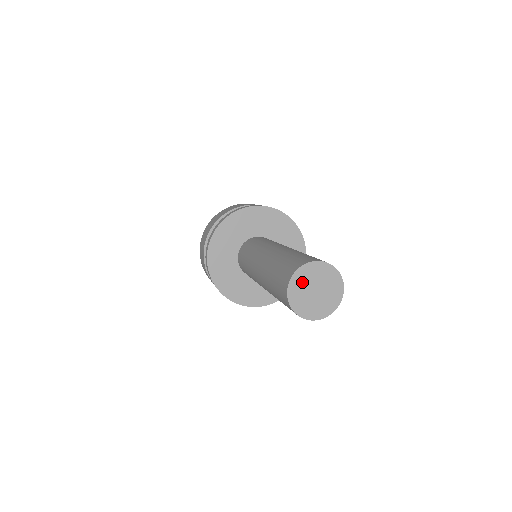
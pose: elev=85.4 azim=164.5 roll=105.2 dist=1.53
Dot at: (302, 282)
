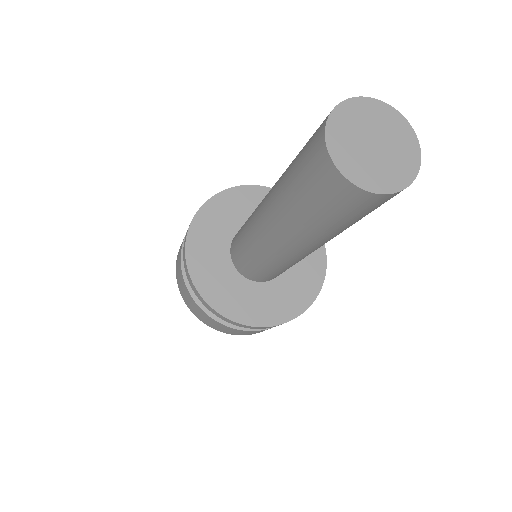
Dot at: (358, 117)
